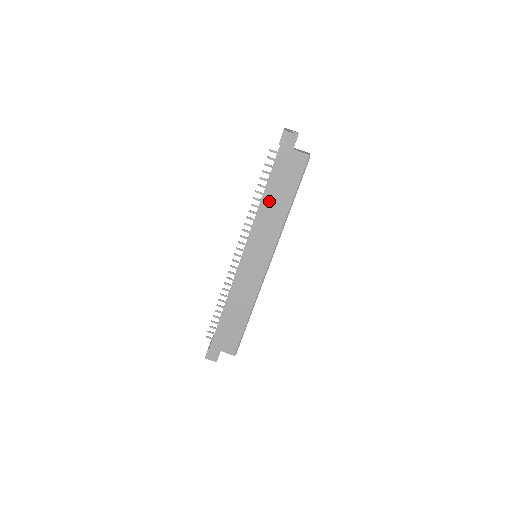
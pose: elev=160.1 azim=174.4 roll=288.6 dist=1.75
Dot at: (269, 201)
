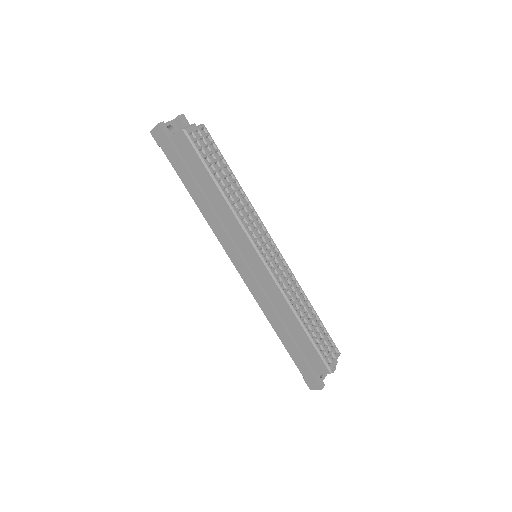
Dot at: (201, 200)
